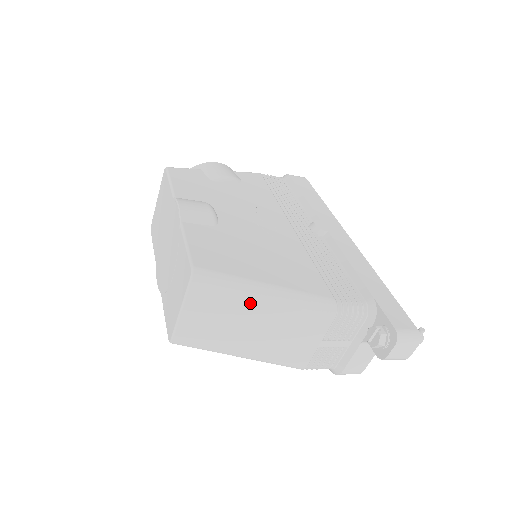
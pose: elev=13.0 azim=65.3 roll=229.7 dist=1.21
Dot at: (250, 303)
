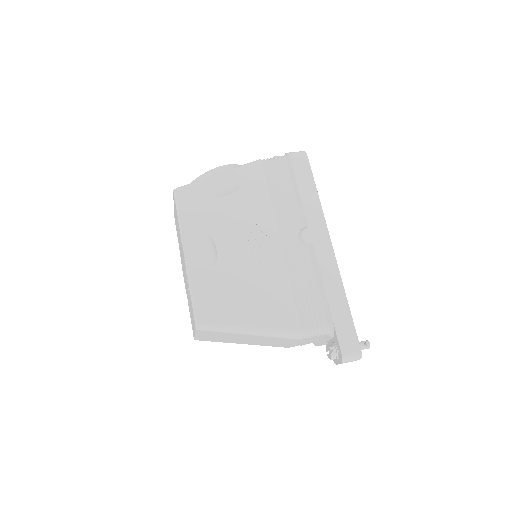
Dot at: (240, 335)
